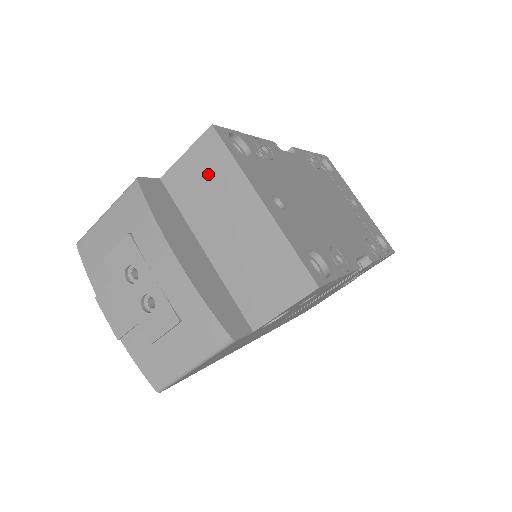
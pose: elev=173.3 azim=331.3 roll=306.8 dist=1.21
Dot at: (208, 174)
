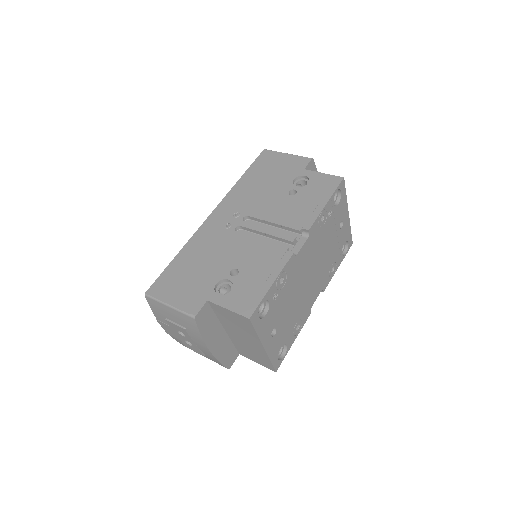
Dot at: (238, 323)
